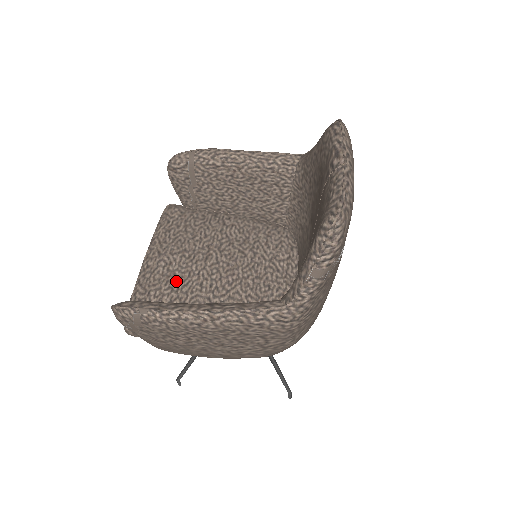
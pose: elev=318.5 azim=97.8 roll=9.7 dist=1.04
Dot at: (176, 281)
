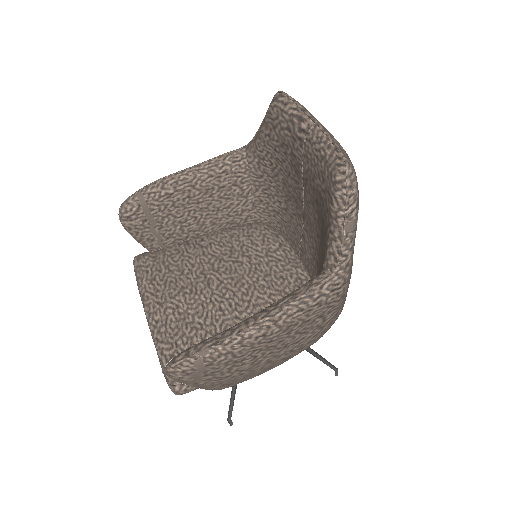
Dot at: (194, 319)
